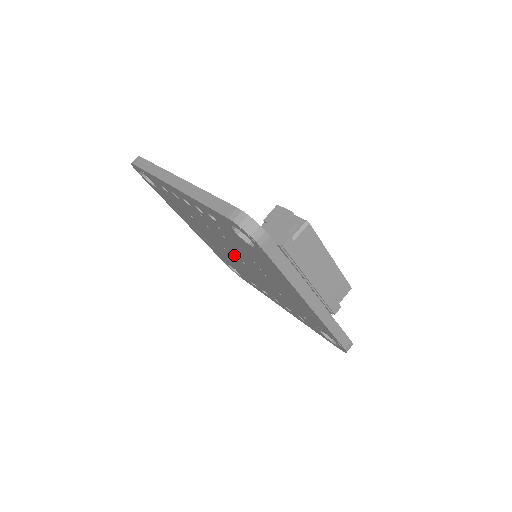
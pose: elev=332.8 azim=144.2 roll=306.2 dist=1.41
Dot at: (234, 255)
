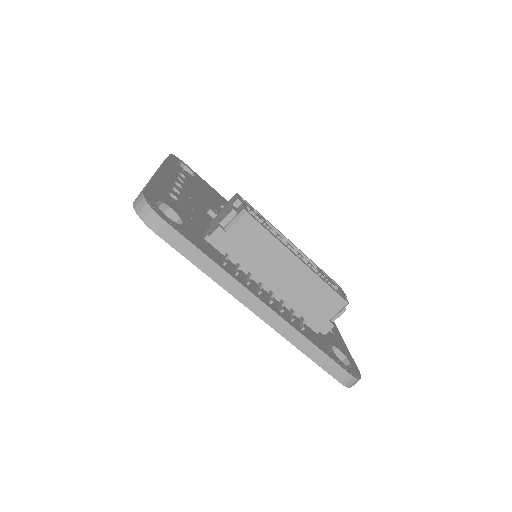
Dot at: occluded
